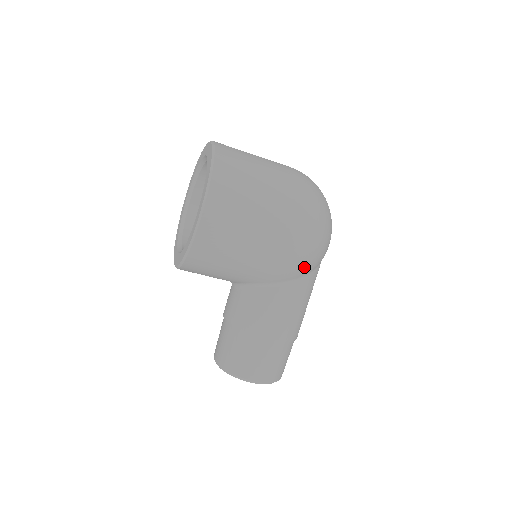
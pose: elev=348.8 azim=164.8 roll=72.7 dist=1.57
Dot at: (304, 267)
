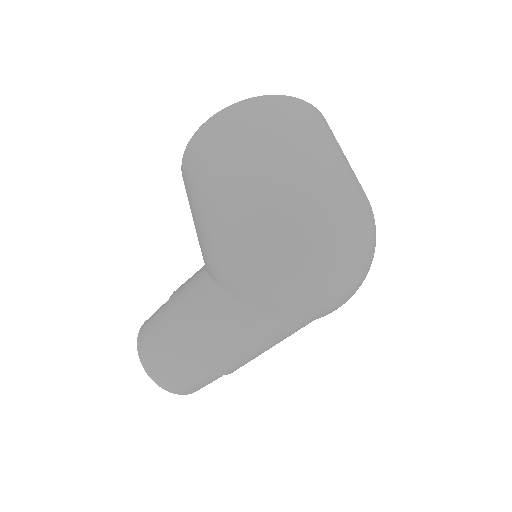
Dot at: (223, 274)
